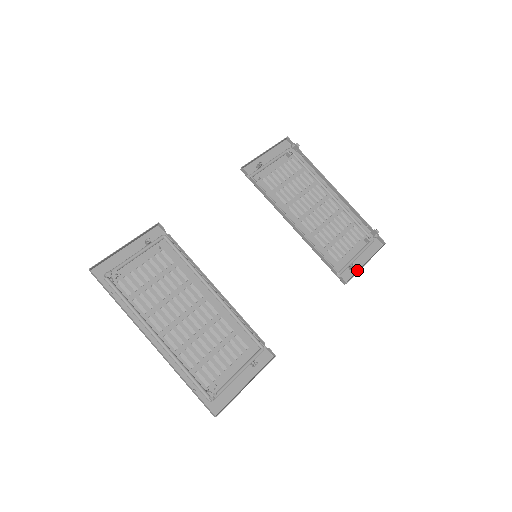
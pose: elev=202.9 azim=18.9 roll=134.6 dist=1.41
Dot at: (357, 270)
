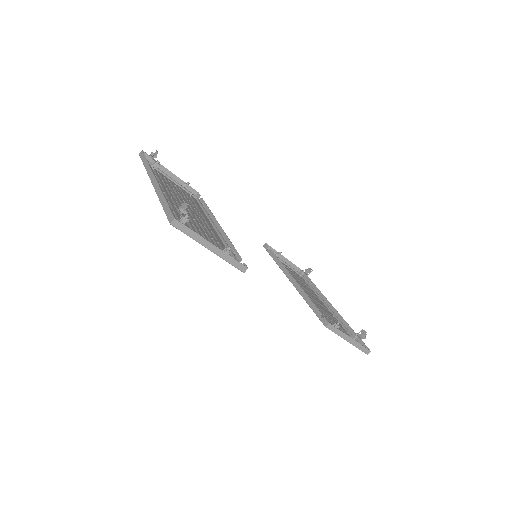
Dot at: (340, 336)
